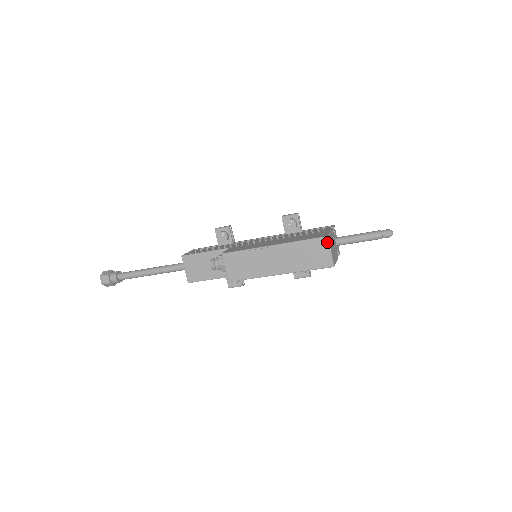
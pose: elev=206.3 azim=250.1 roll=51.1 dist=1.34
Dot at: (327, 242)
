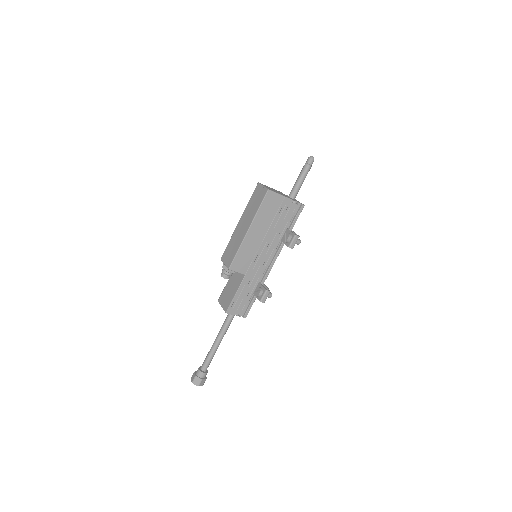
Dot at: (259, 185)
